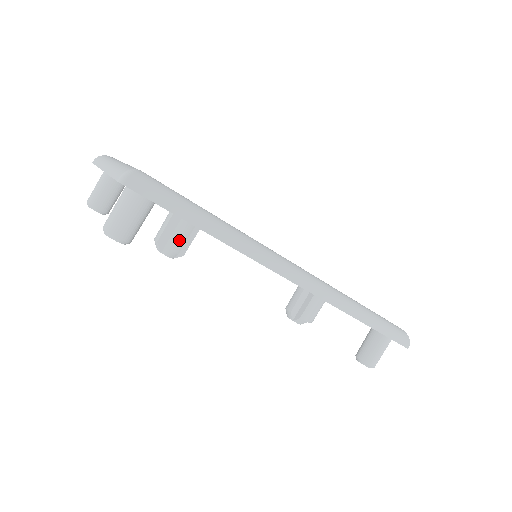
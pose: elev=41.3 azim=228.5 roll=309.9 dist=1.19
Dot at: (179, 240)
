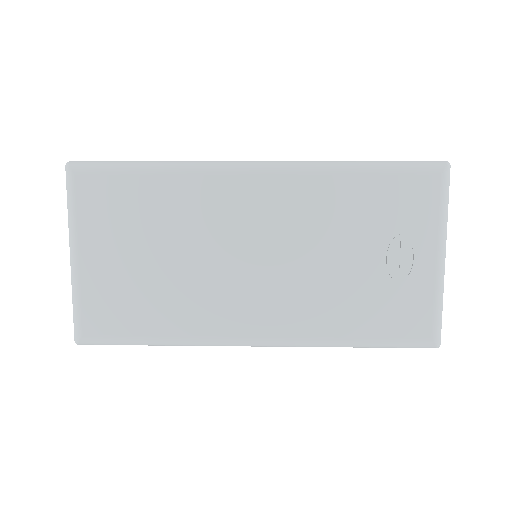
Dot at: occluded
